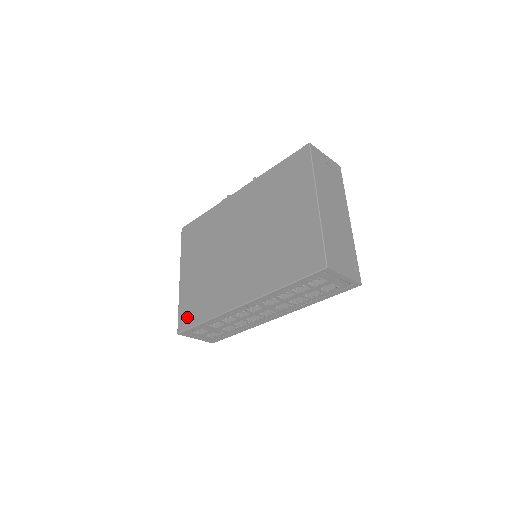
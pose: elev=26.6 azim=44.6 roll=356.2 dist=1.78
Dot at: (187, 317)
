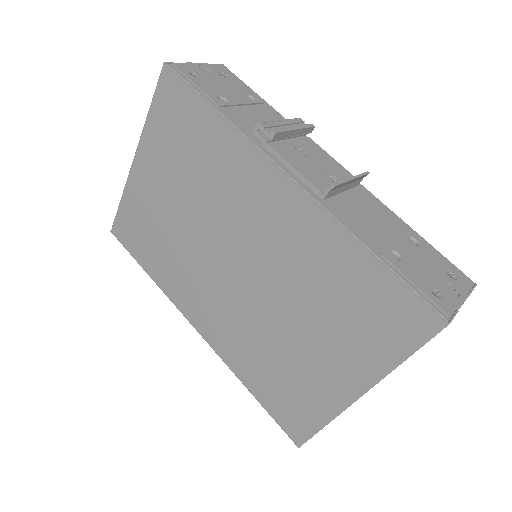
Dot at: (128, 234)
